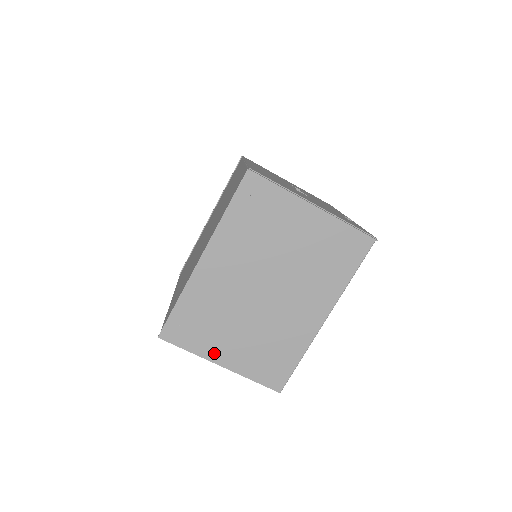
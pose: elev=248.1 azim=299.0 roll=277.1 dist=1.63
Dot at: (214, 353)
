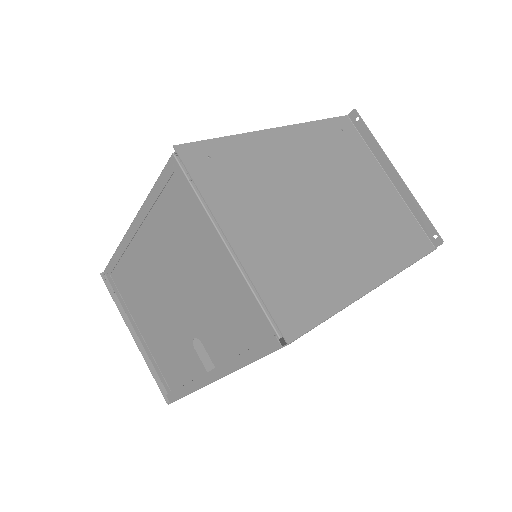
Dot at: (230, 219)
